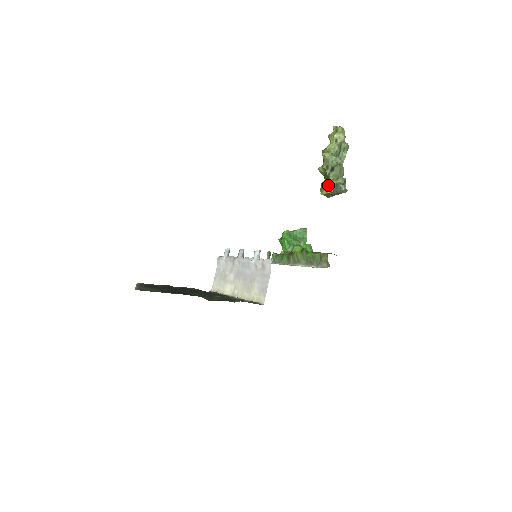
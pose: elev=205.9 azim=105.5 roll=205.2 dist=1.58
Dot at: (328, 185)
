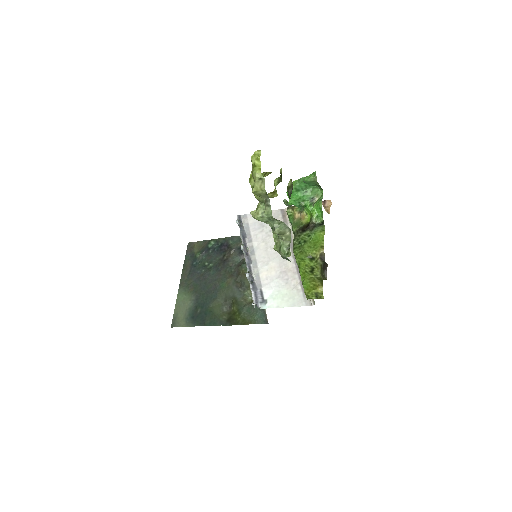
Dot at: (274, 248)
